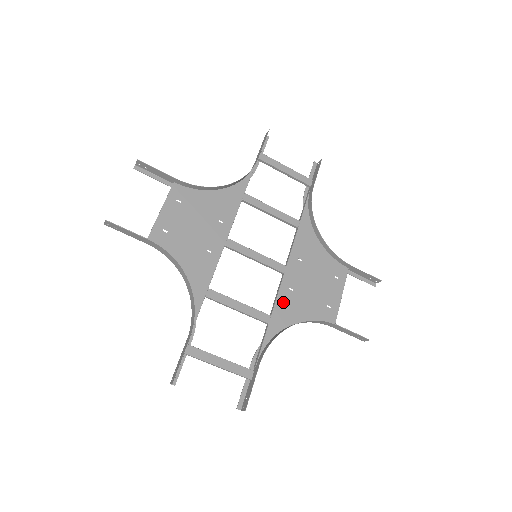
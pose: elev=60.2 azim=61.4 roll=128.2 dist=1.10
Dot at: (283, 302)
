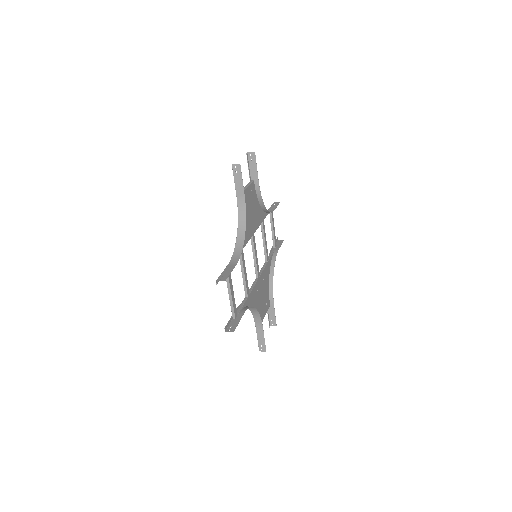
Dot at: (254, 292)
